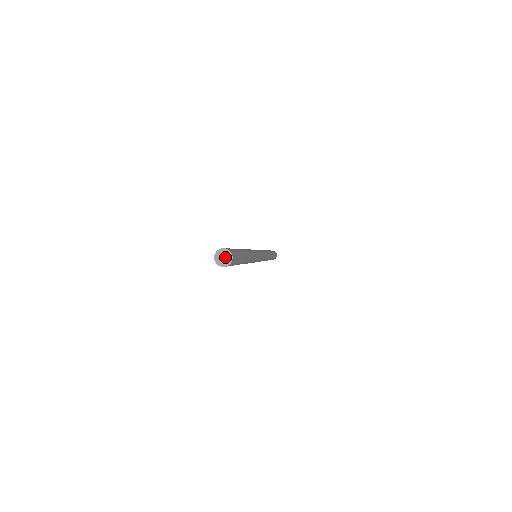
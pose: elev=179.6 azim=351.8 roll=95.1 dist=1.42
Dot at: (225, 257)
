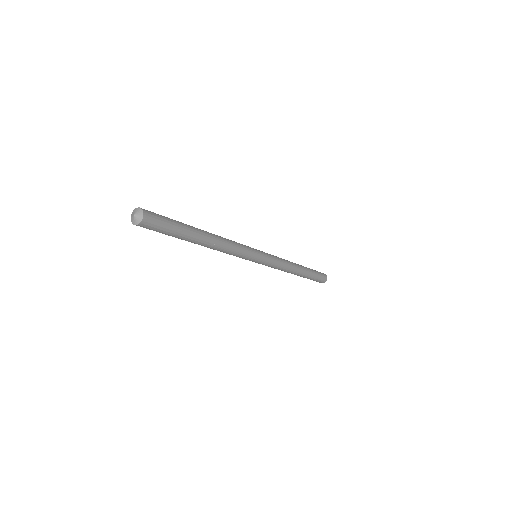
Dot at: (135, 213)
